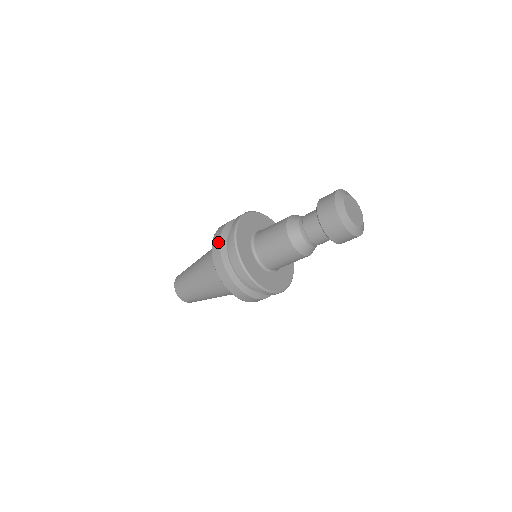
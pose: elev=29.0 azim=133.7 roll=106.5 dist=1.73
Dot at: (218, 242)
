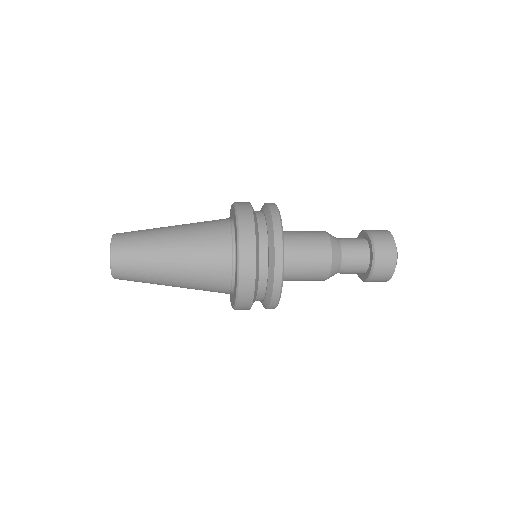
Dot at: (252, 234)
